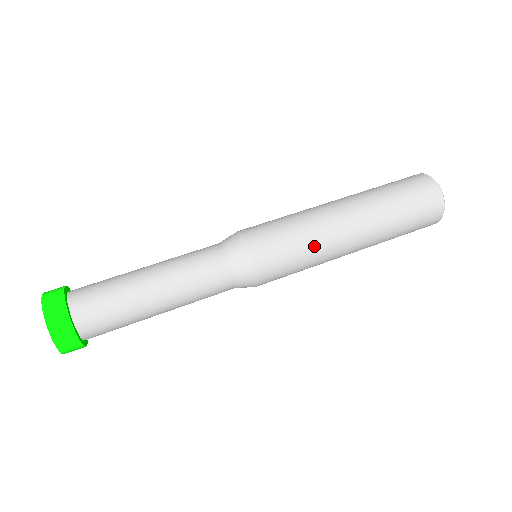
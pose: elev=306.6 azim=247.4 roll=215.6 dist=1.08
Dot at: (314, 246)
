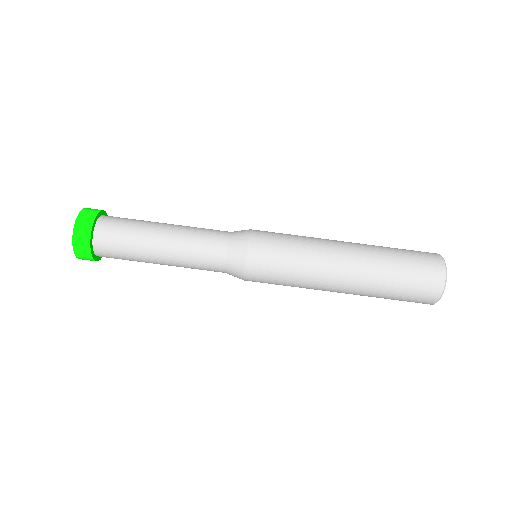
Dot at: (301, 281)
